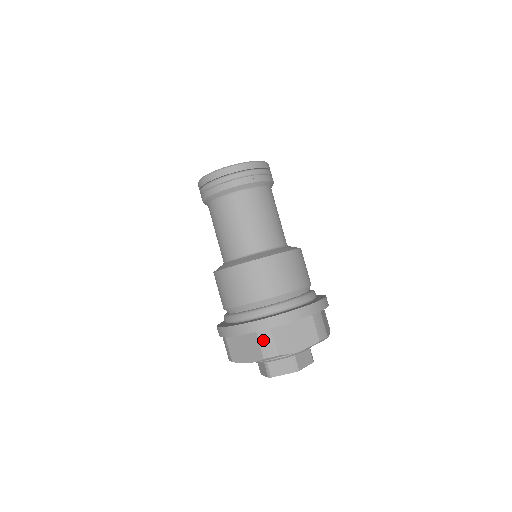
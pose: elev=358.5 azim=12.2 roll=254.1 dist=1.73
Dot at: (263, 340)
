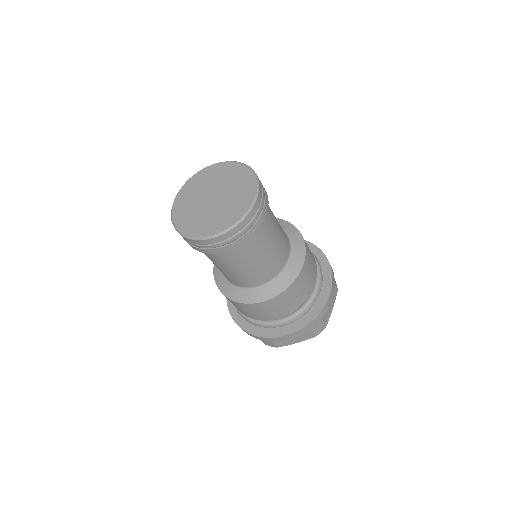
Dot at: (315, 327)
